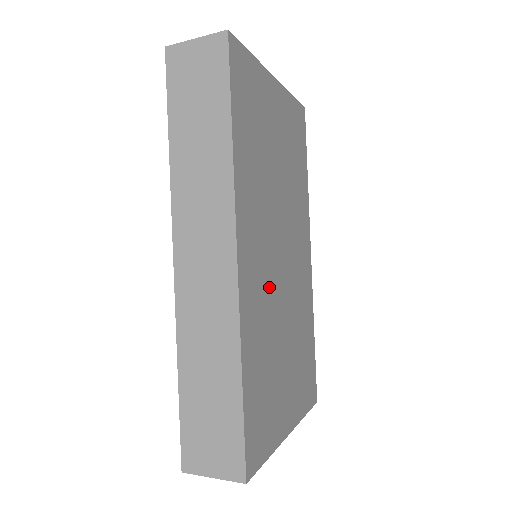
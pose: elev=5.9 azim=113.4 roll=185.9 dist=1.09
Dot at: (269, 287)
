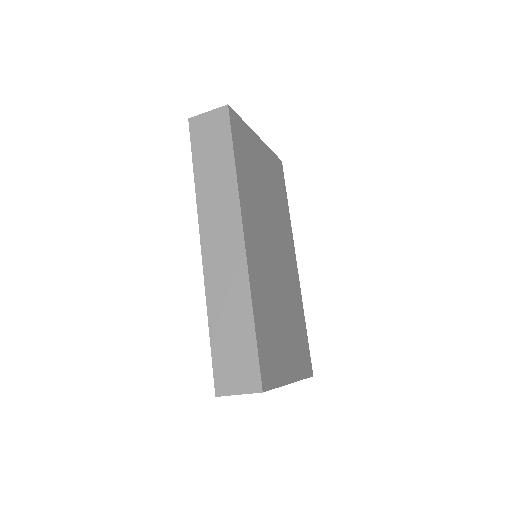
Dot at: (267, 269)
